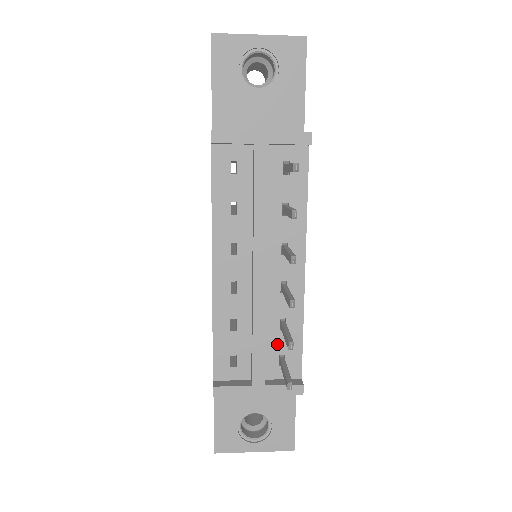
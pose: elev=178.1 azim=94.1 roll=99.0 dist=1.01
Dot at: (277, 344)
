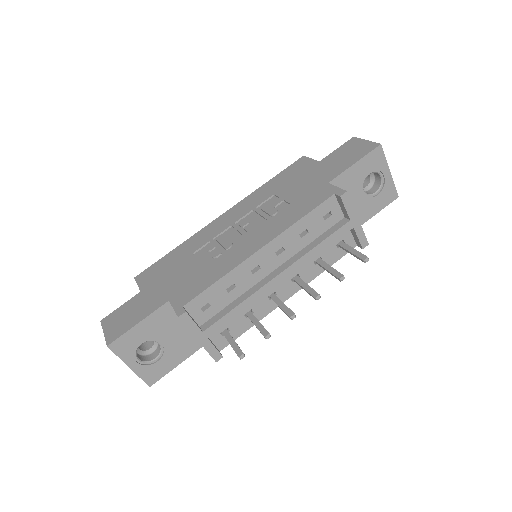
Dot at: (234, 321)
